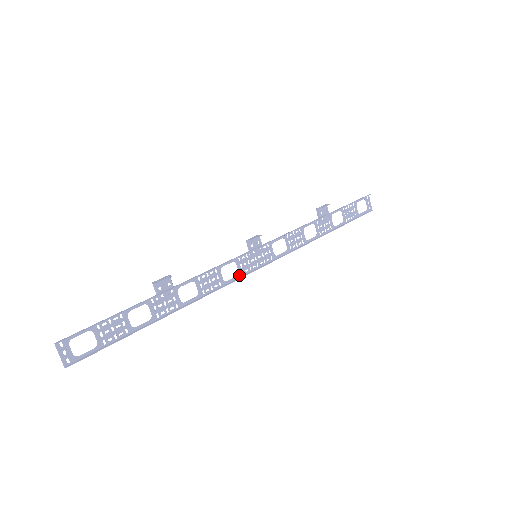
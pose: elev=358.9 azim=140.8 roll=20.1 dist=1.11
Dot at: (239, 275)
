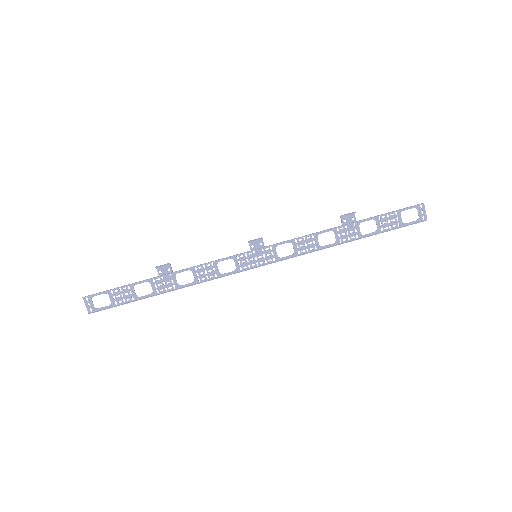
Dot at: (236, 270)
